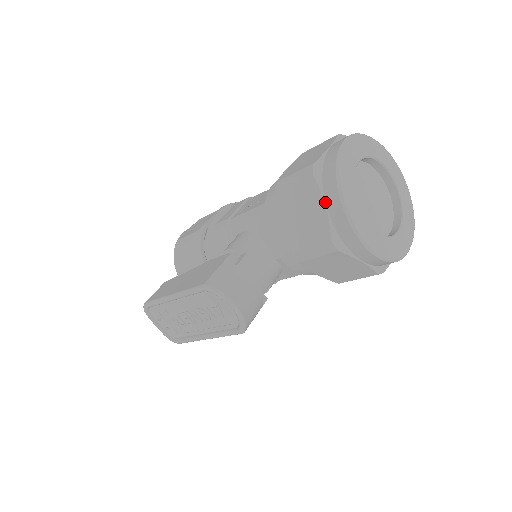
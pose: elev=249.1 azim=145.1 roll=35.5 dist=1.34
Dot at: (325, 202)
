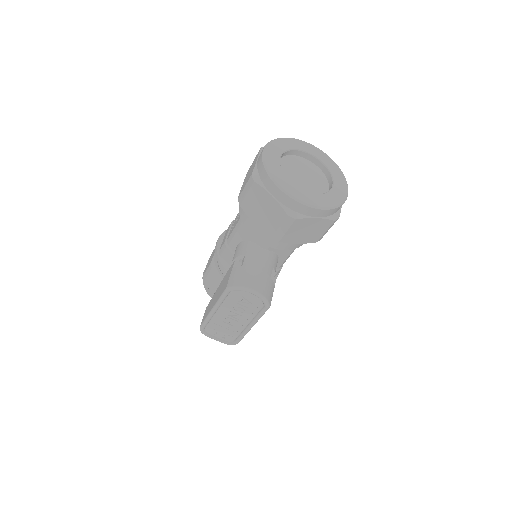
Dot at: (270, 194)
